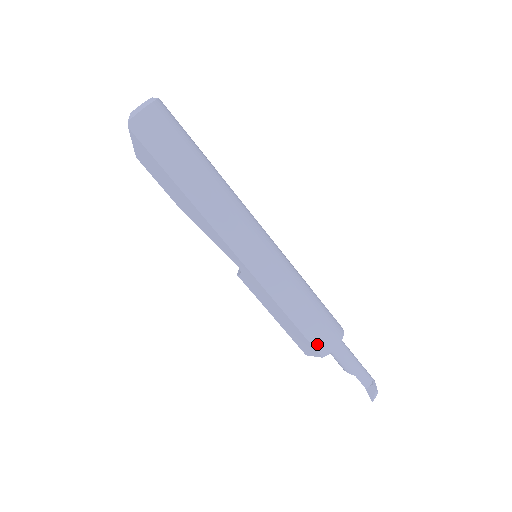
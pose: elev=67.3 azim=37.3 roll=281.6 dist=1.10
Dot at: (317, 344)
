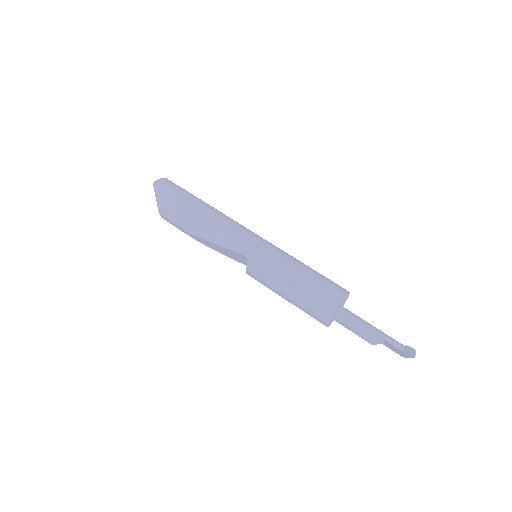
Dot at: (329, 293)
